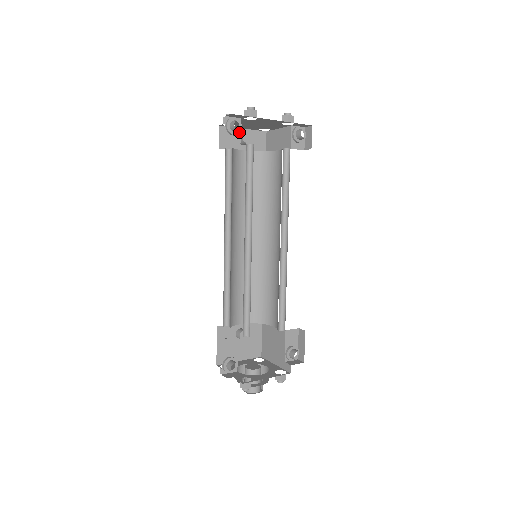
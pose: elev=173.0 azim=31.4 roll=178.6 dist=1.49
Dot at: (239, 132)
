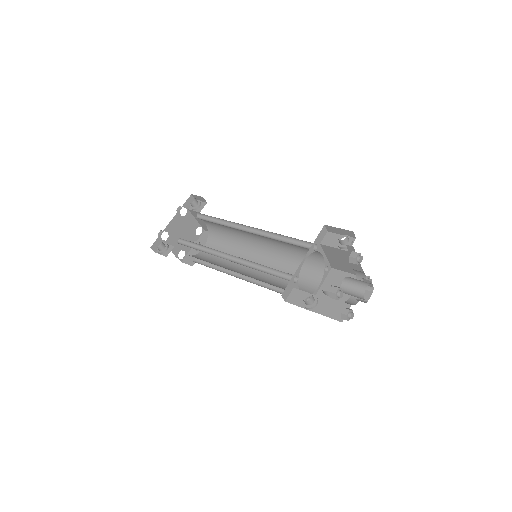
Dot at: (167, 246)
